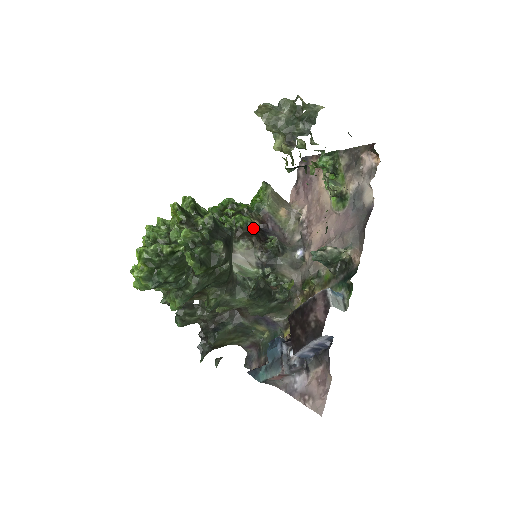
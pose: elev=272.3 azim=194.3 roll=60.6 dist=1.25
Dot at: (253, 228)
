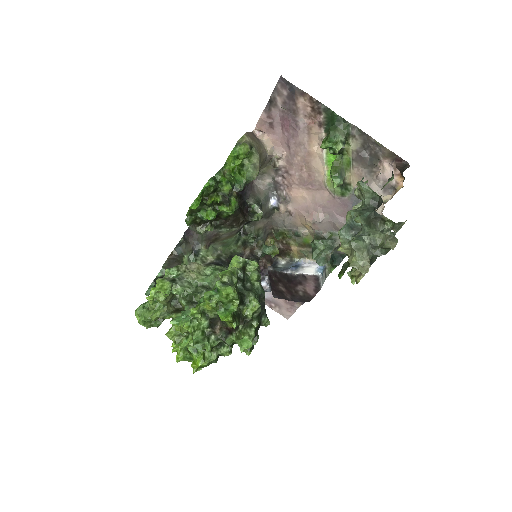
Dot at: (239, 208)
